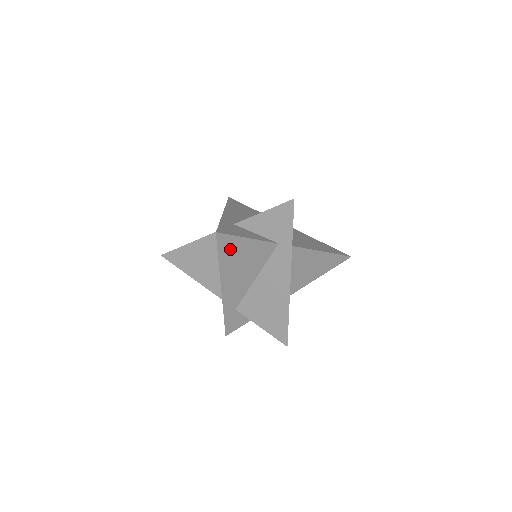
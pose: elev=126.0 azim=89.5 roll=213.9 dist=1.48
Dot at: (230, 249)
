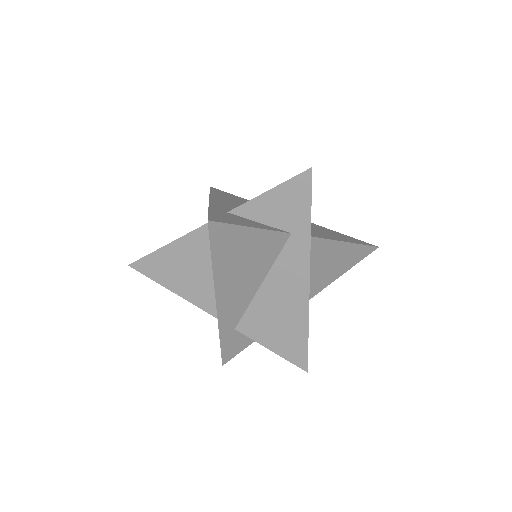
Dot at: (227, 245)
